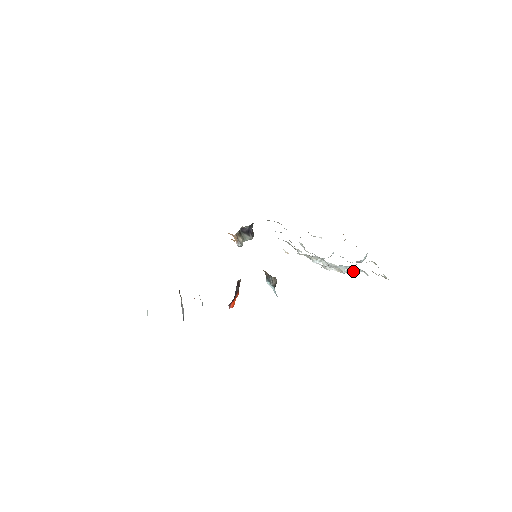
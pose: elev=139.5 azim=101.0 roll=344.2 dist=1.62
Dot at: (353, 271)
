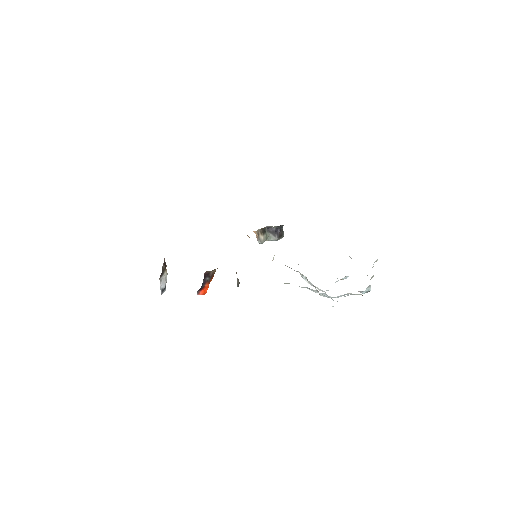
Dot at: (331, 298)
